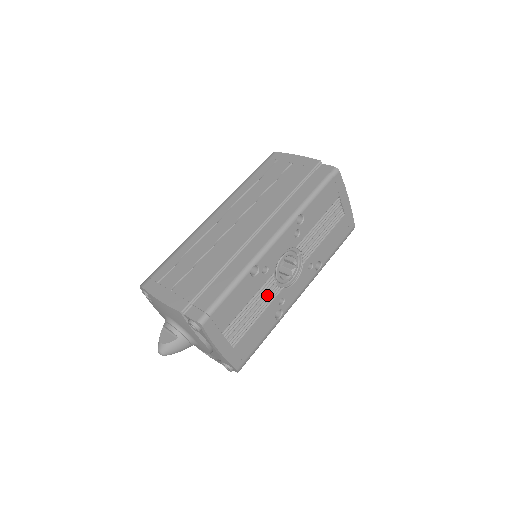
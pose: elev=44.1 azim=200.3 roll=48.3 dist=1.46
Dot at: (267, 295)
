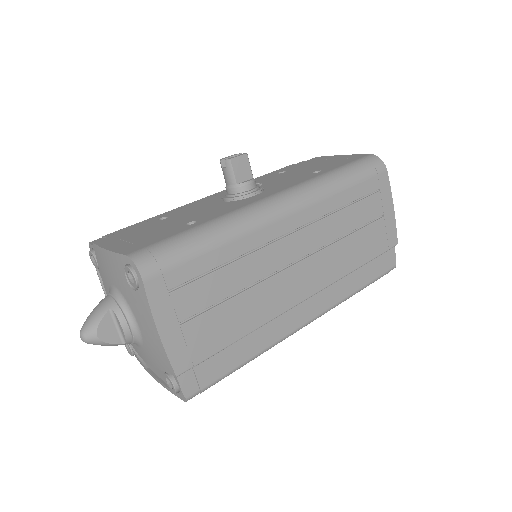
Dot at: occluded
